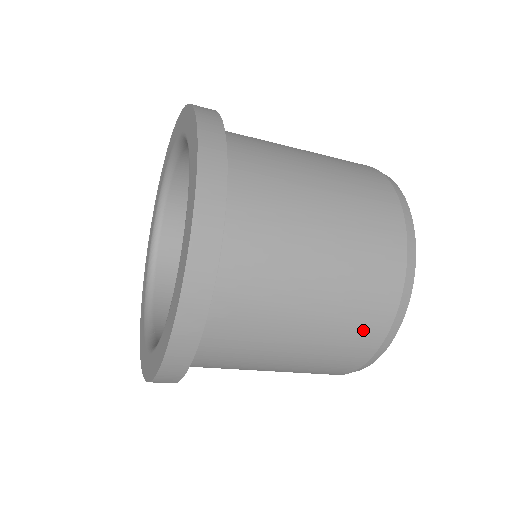
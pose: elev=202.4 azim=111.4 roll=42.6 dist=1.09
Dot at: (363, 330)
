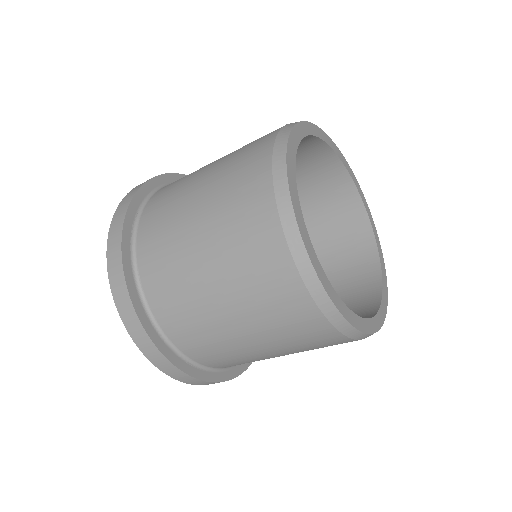
Dot at: (251, 216)
